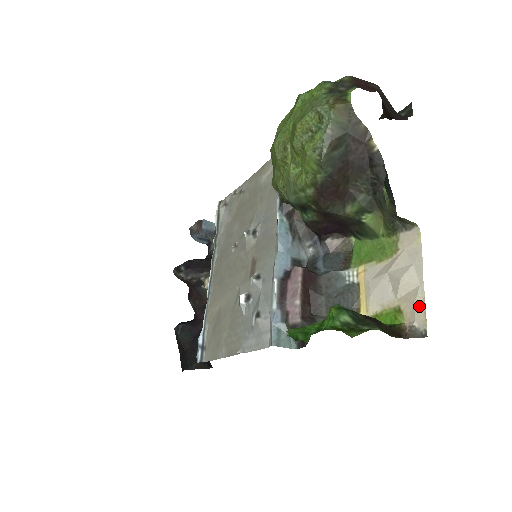
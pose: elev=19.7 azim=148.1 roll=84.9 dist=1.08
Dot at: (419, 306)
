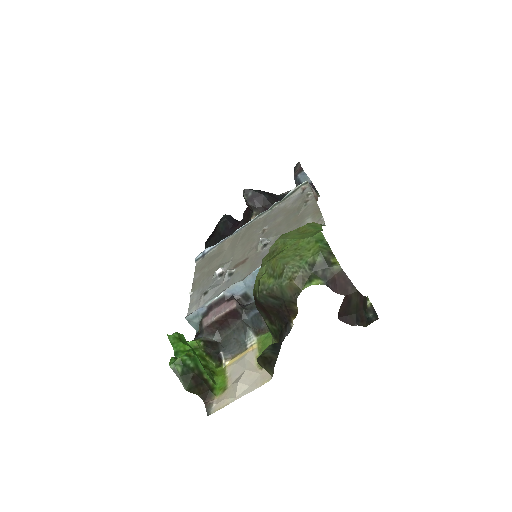
Dot at: (224, 403)
